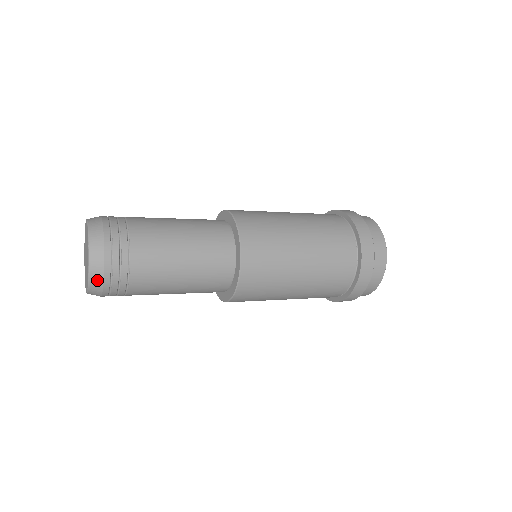
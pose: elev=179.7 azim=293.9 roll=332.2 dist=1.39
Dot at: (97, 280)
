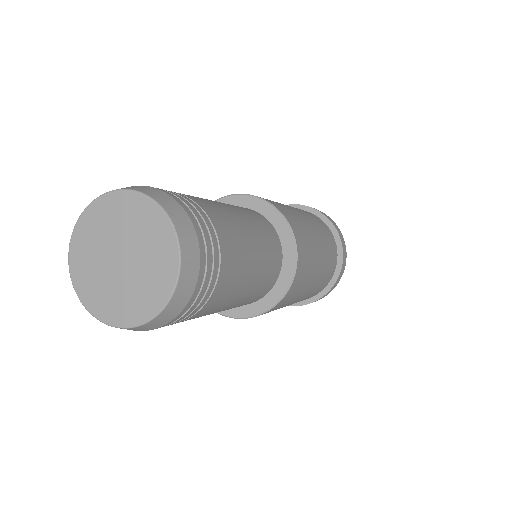
Dot at: (191, 265)
